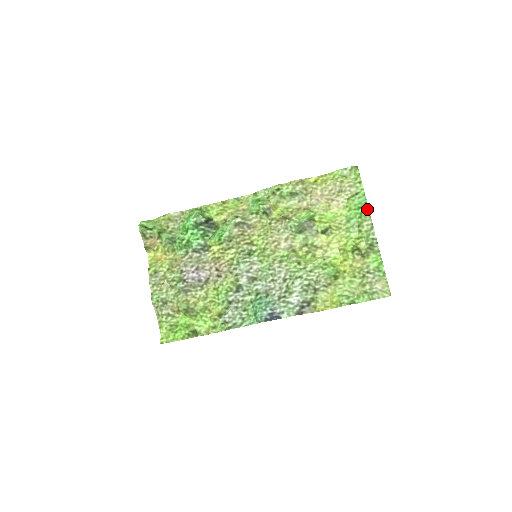
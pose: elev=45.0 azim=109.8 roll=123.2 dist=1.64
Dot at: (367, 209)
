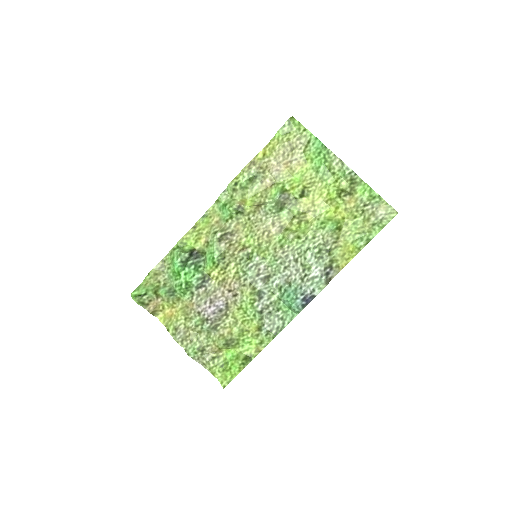
Dot at: (327, 150)
